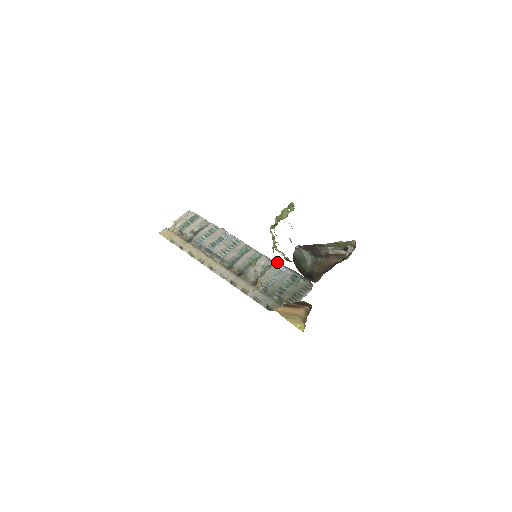
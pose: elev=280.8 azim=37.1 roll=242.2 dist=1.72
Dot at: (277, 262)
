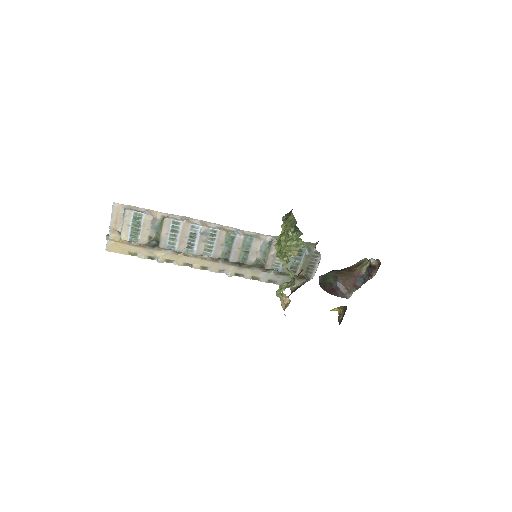
Dot at: (274, 242)
